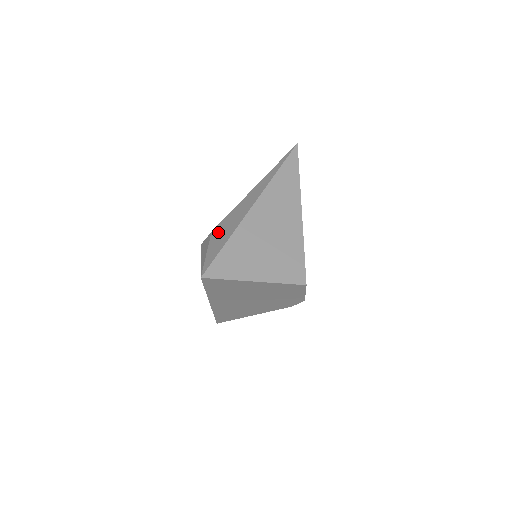
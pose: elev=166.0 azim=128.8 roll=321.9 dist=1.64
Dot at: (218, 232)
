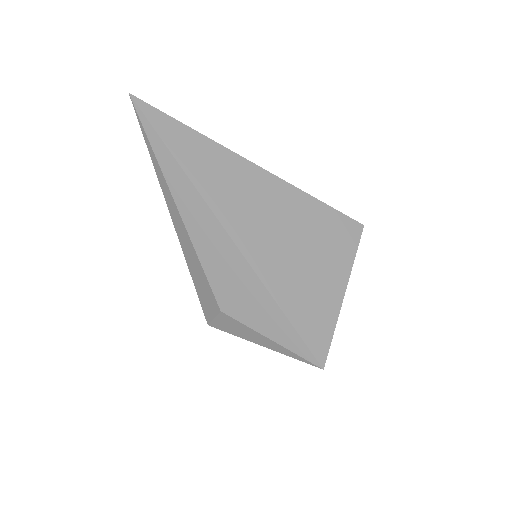
Dot at: (237, 306)
